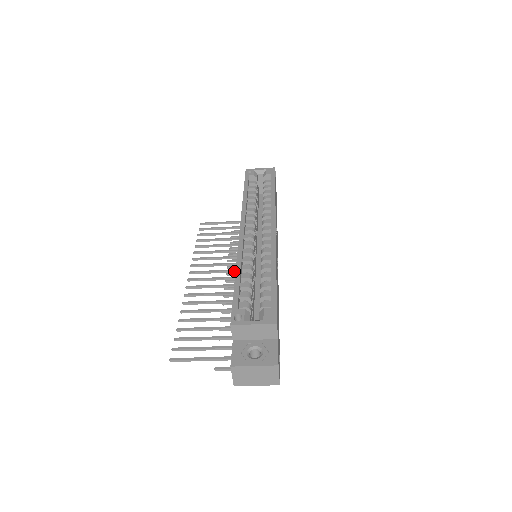
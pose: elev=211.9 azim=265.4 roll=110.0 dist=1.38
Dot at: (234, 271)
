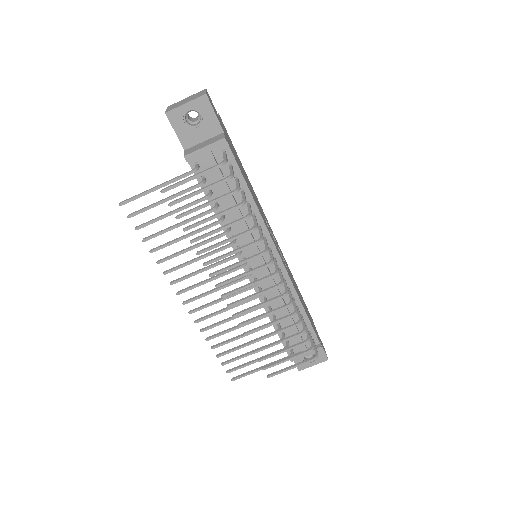
Dot at: (237, 292)
